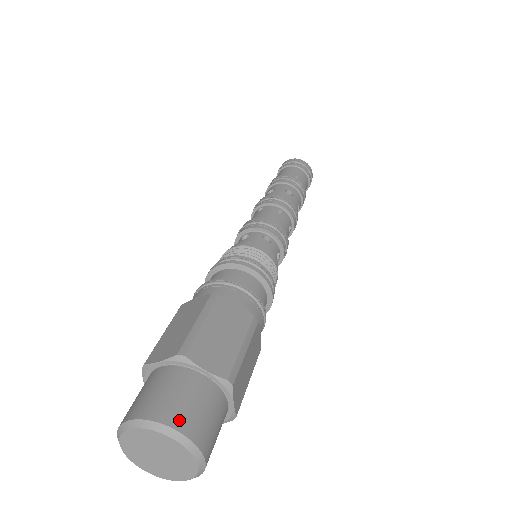
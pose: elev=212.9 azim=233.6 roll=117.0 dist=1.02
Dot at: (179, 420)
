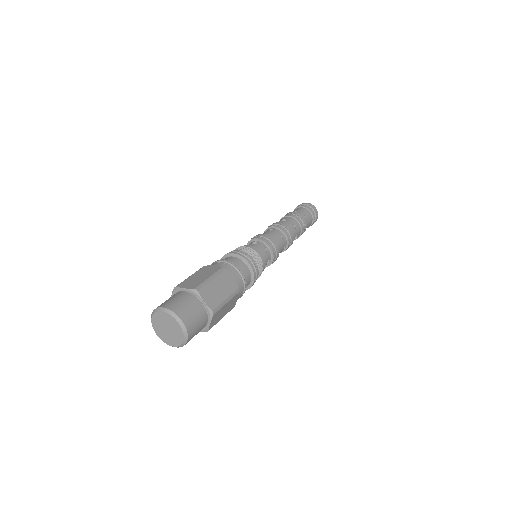
Dot at: (166, 305)
